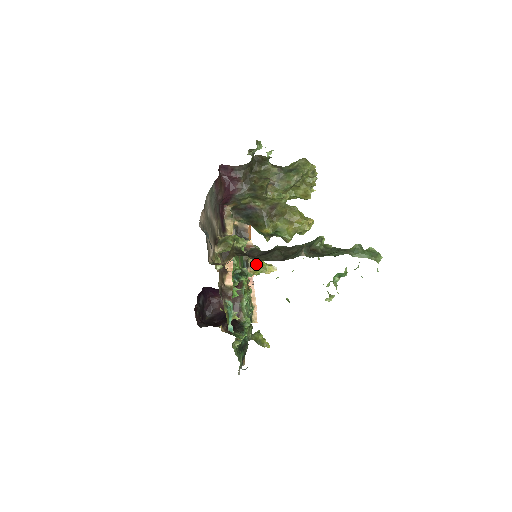
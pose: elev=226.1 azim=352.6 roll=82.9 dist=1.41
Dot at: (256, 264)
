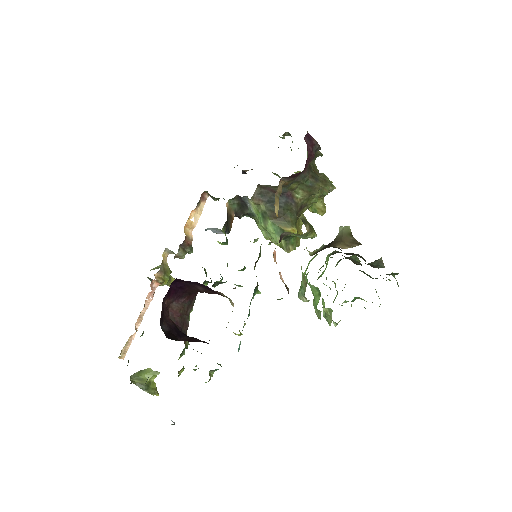
Dot at: (168, 269)
